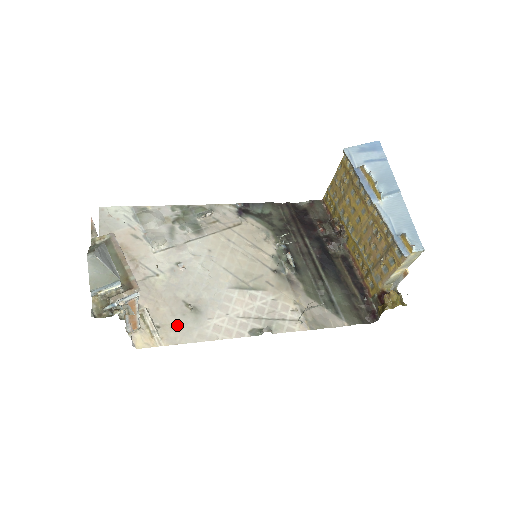
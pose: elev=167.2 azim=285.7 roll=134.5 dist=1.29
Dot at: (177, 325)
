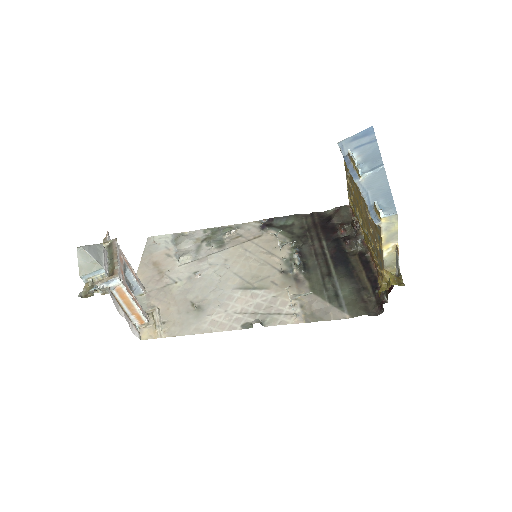
Dot at: (180, 321)
